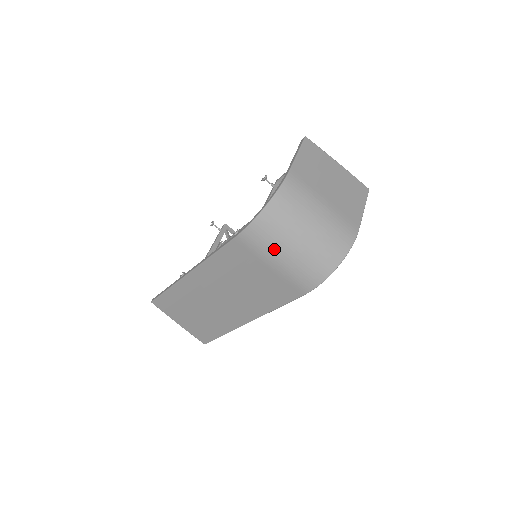
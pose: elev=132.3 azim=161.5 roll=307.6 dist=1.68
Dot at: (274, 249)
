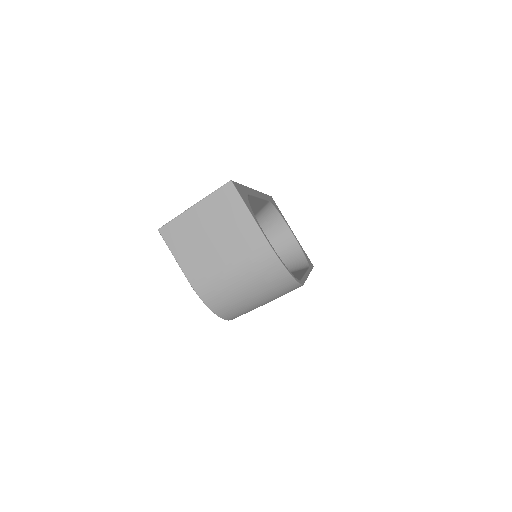
Dot at: (253, 308)
